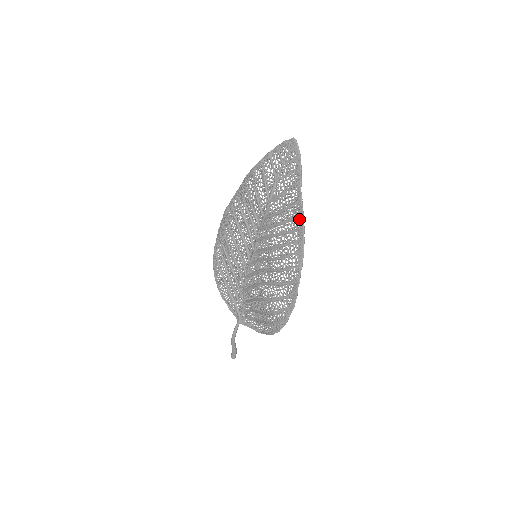
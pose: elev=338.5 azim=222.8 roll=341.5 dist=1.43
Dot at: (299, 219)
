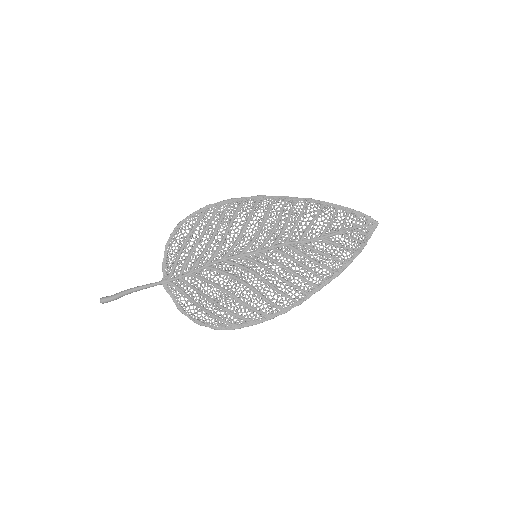
Dot at: (333, 273)
